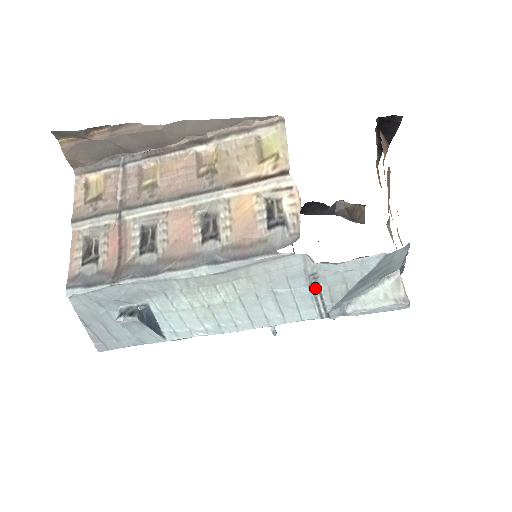
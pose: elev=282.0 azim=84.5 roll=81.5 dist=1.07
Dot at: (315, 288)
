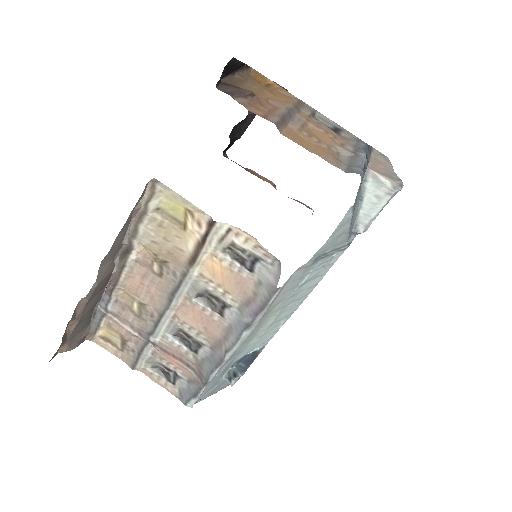
Dot at: (324, 256)
